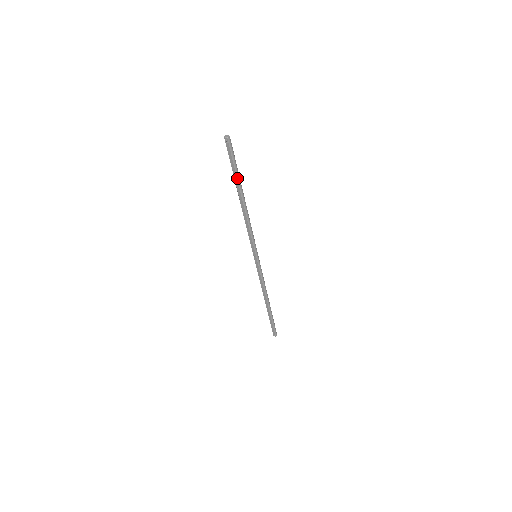
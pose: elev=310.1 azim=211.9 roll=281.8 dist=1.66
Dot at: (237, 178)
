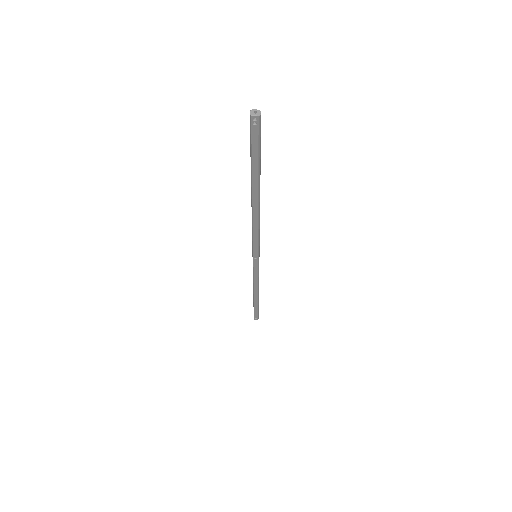
Dot at: (258, 173)
